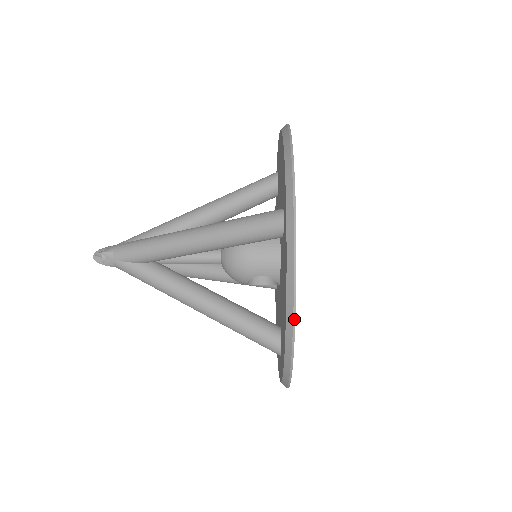
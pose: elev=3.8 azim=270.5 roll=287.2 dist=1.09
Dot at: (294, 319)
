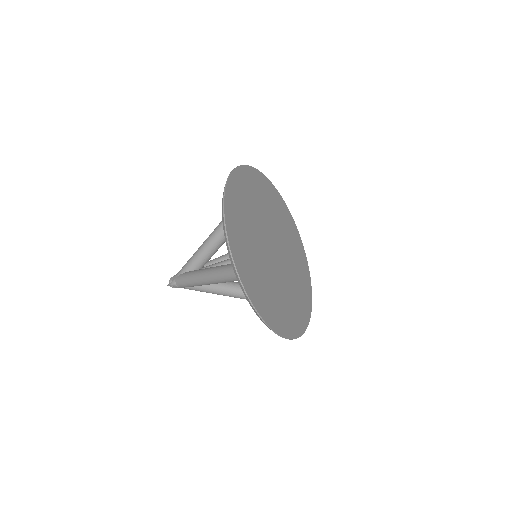
Dot at: (224, 199)
